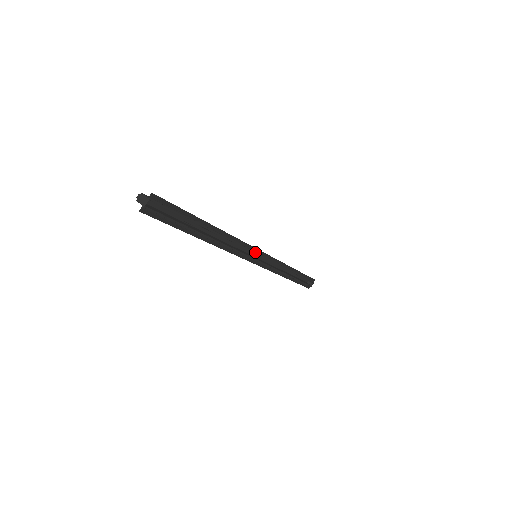
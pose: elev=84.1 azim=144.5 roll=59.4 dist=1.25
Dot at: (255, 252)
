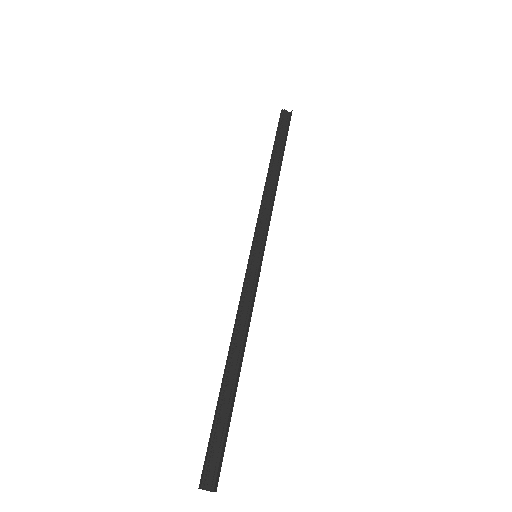
Dot at: (259, 271)
